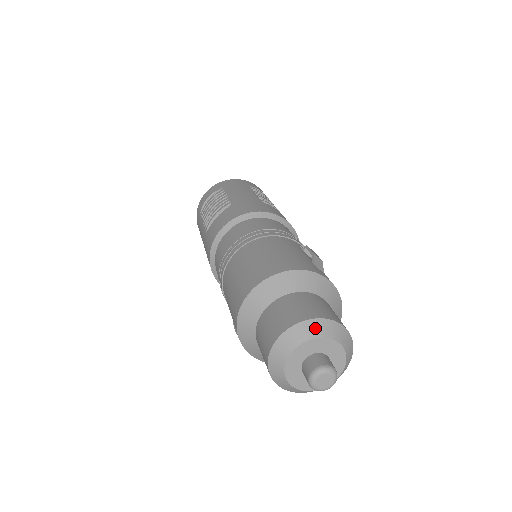
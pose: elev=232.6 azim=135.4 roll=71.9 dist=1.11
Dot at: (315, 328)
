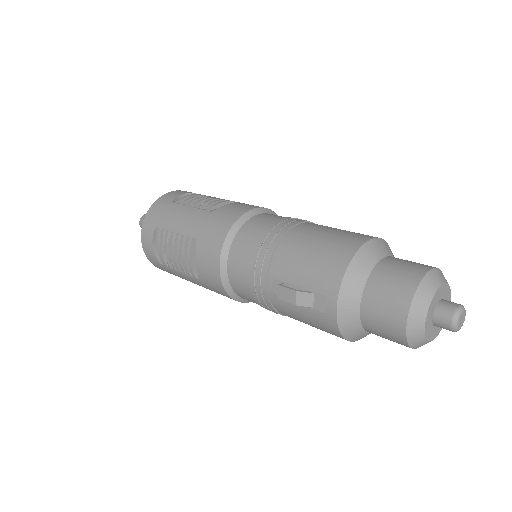
Dot at: occluded
